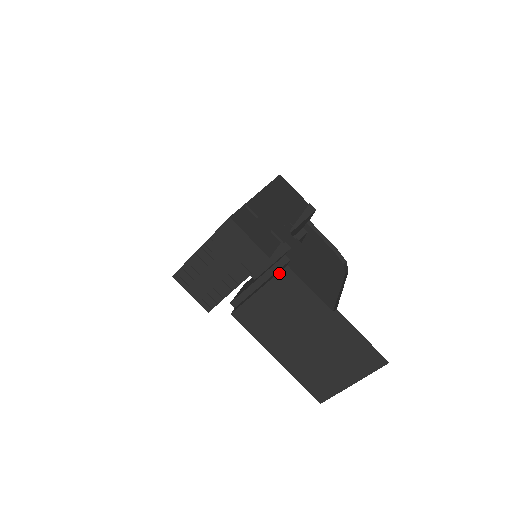
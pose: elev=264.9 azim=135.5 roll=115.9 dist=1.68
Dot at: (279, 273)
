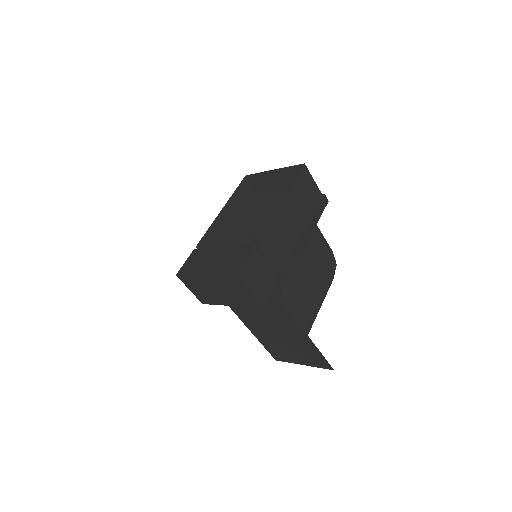
Dot at: (270, 301)
